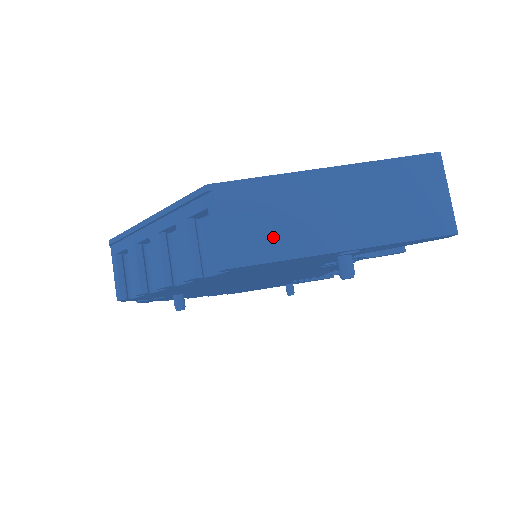
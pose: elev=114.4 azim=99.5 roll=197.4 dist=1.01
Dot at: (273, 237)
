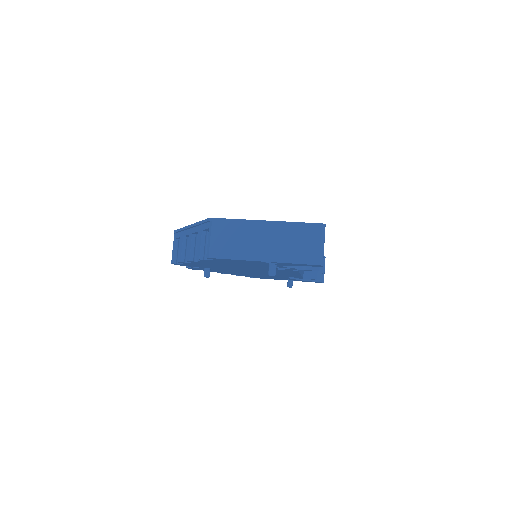
Dot at: (233, 248)
